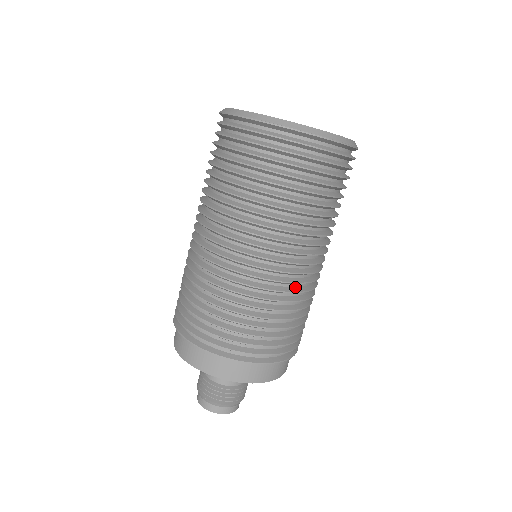
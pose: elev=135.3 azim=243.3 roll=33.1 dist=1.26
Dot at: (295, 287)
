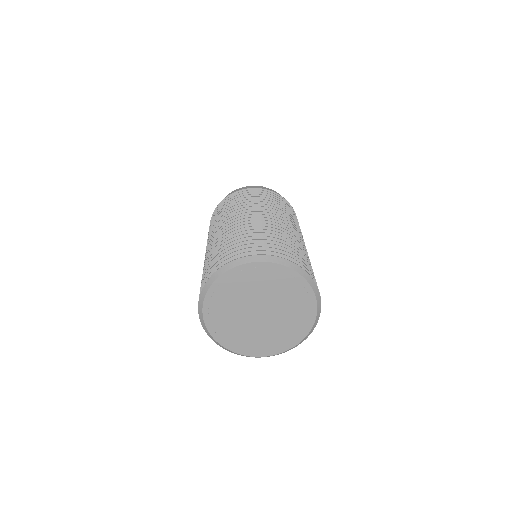
Dot at: occluded
